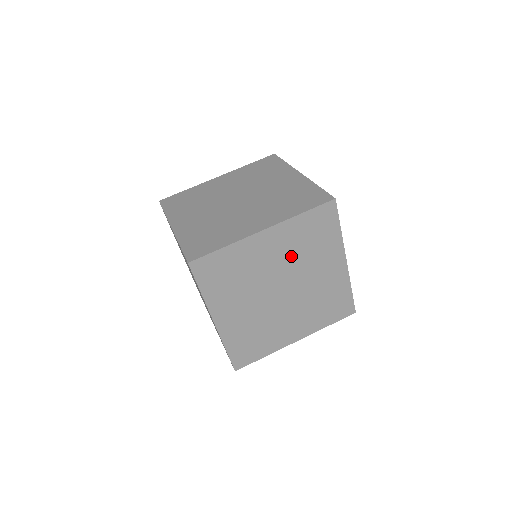
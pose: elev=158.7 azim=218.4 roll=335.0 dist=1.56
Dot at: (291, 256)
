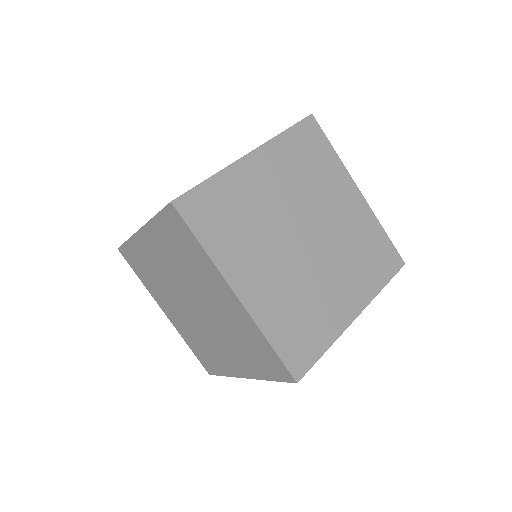
Dot at: (295, 187)
